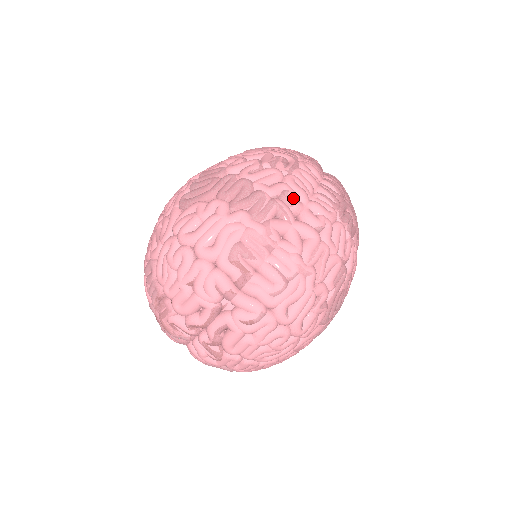
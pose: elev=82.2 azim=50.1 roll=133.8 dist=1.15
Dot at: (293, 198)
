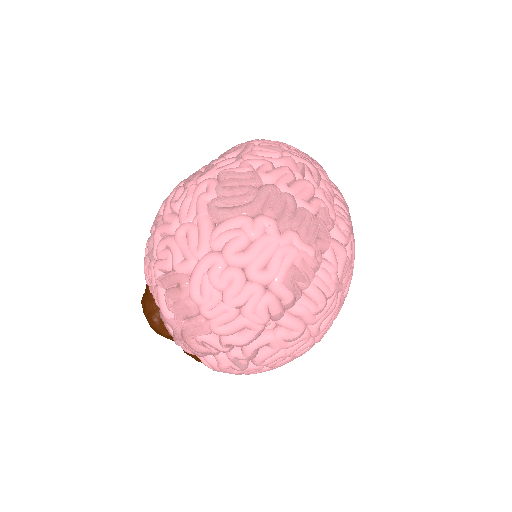
Dot at: (329, 216)
